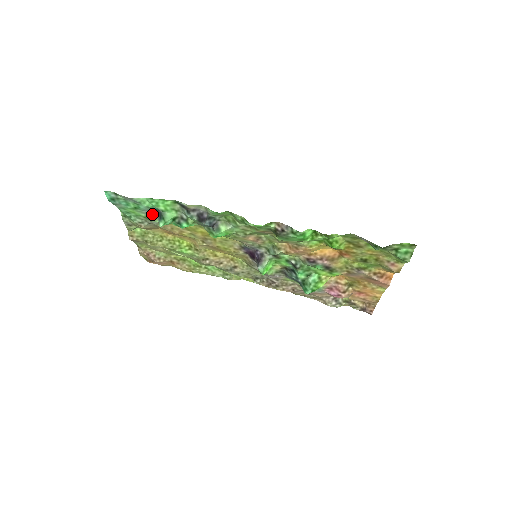
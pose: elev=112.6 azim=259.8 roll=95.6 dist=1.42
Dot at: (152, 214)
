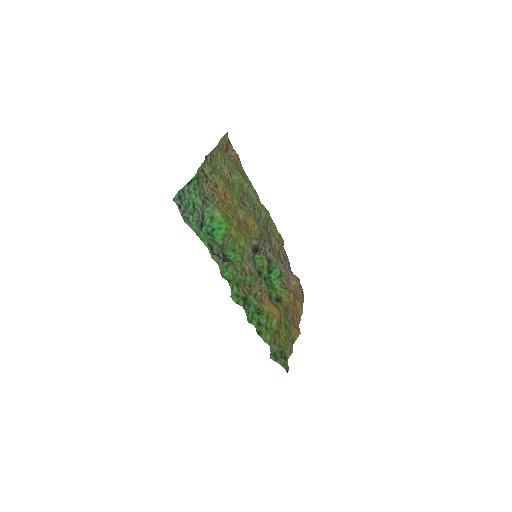
Dot at: (203, 214)
